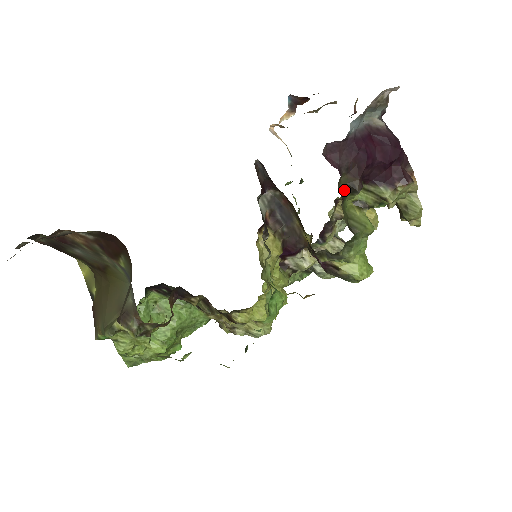
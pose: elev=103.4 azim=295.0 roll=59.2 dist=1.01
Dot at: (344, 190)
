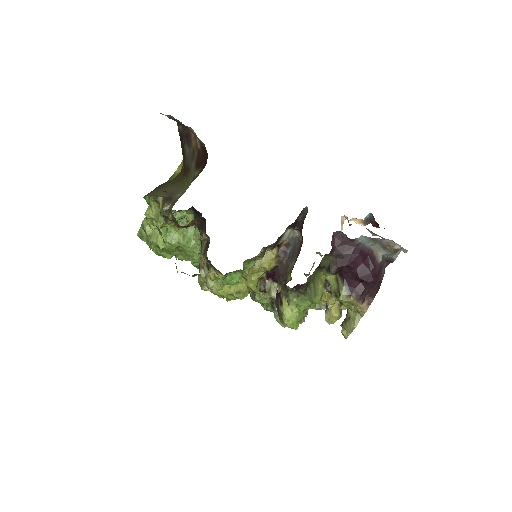
Dot at: (325, 264)
